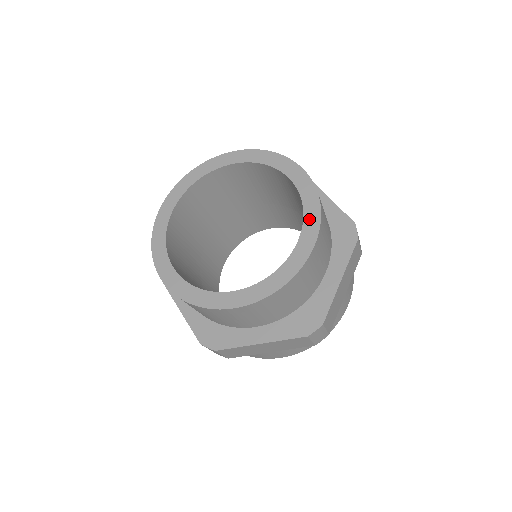
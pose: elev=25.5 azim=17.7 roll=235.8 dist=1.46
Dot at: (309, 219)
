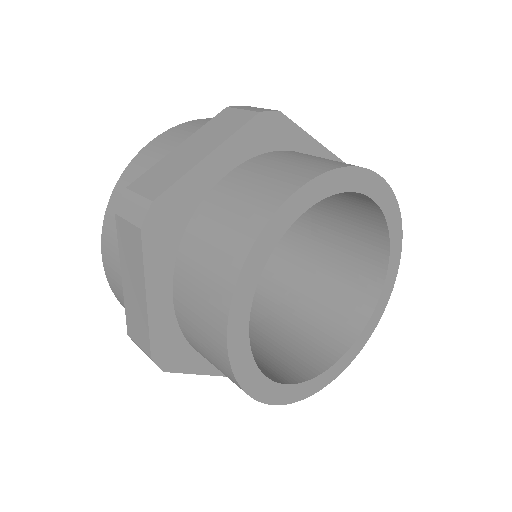
Dot at: (394, 237)
